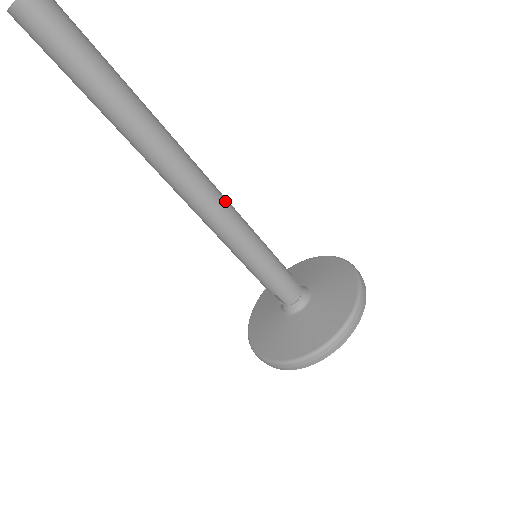
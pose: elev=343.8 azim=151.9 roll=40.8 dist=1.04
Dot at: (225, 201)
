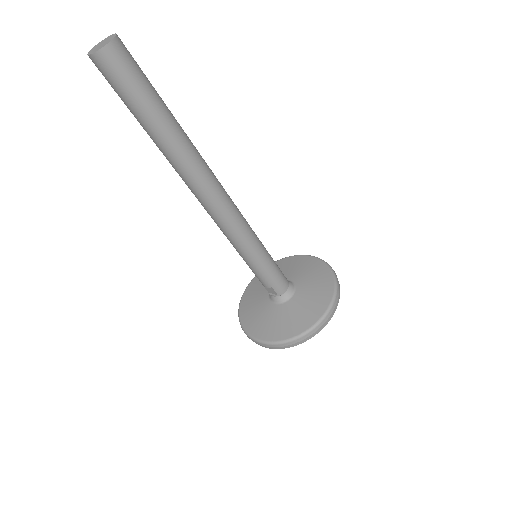
Dot at: occluded
